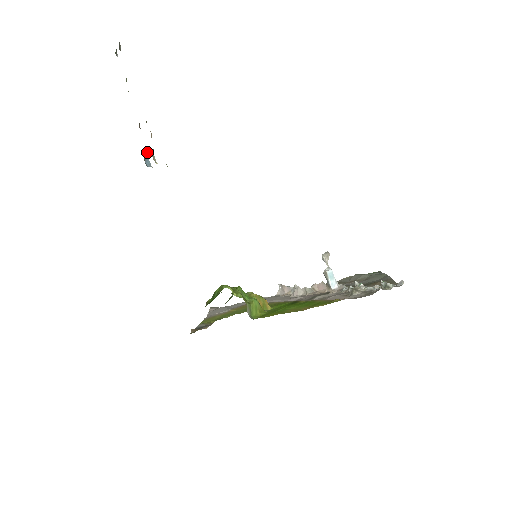
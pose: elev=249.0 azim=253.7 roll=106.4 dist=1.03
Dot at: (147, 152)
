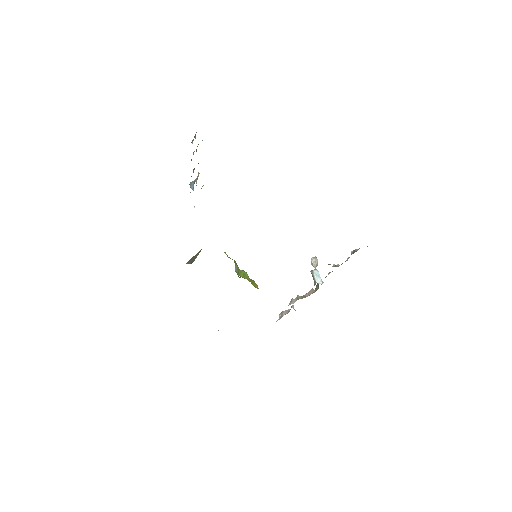
Dot at: (193, 182)
